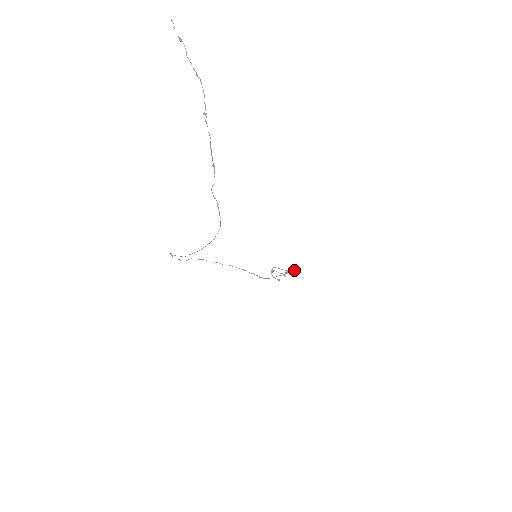
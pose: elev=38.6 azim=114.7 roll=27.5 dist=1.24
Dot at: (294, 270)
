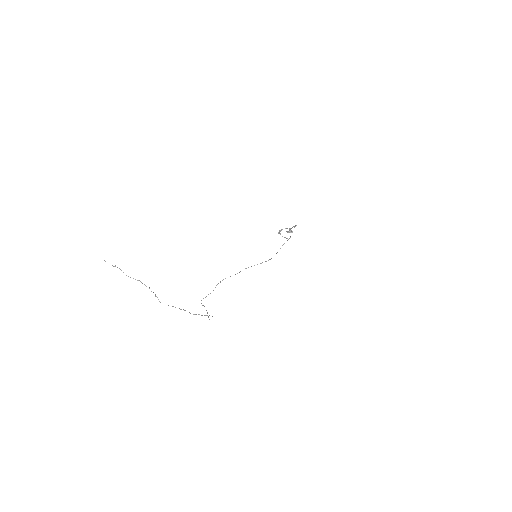
Dot at: occluded
